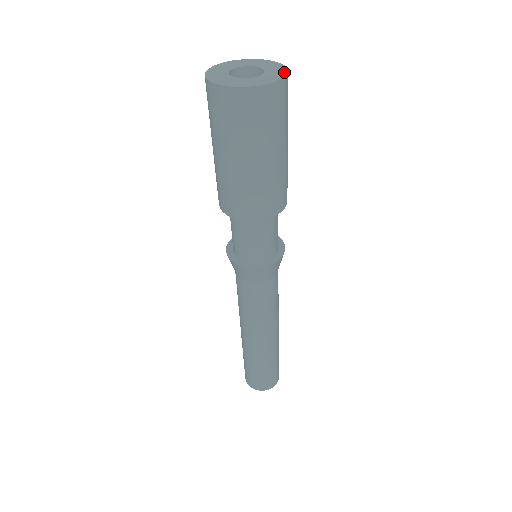
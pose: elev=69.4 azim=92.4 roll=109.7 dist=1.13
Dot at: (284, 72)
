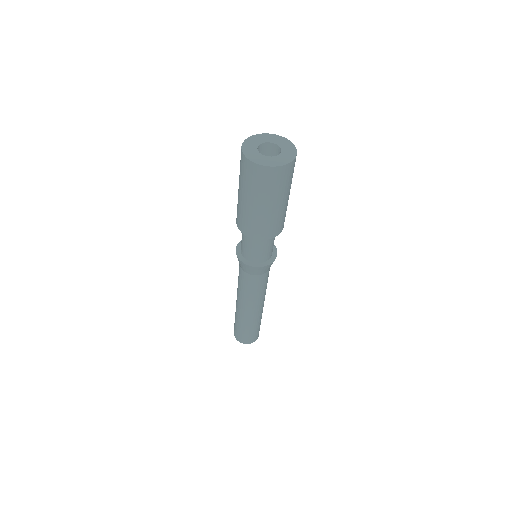
Dot at: (294, 154)
